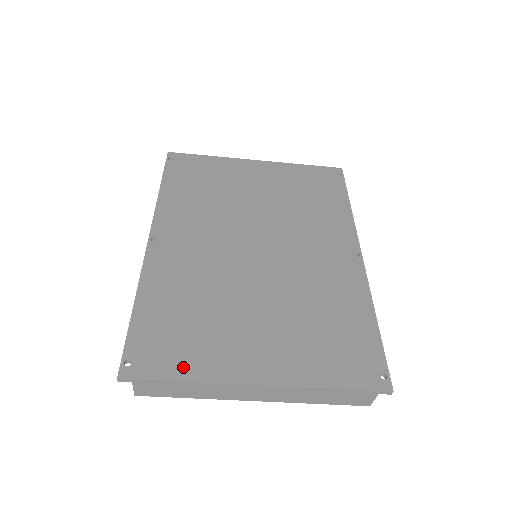
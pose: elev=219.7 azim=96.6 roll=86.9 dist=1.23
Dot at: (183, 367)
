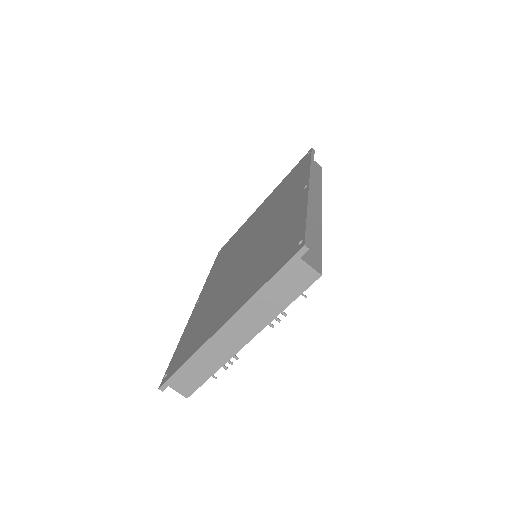
Dot at: (188, 354)
